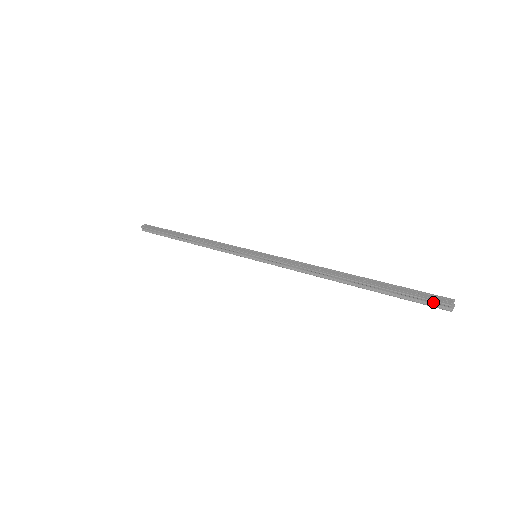
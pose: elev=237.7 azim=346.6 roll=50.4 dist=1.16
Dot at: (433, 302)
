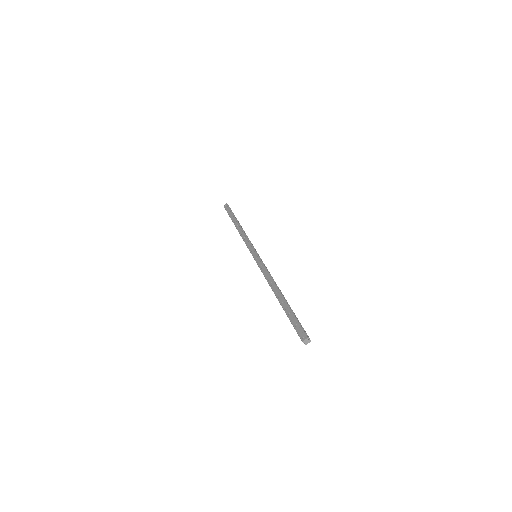
Dot at: (298, 335)
